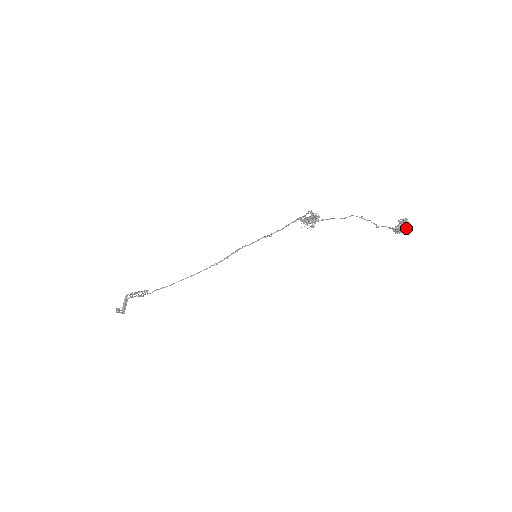
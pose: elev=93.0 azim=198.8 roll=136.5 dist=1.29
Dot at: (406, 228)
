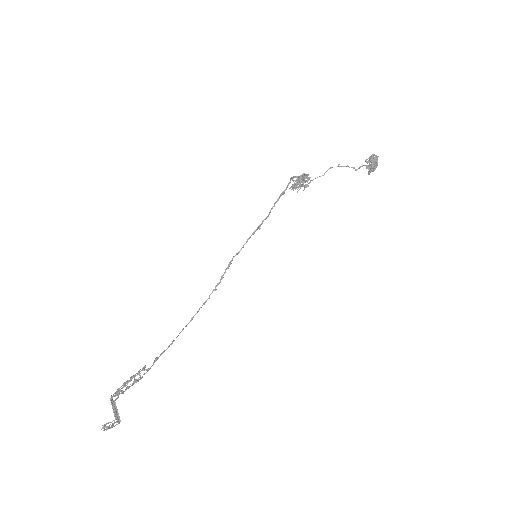
Dot at: (376, 164)
